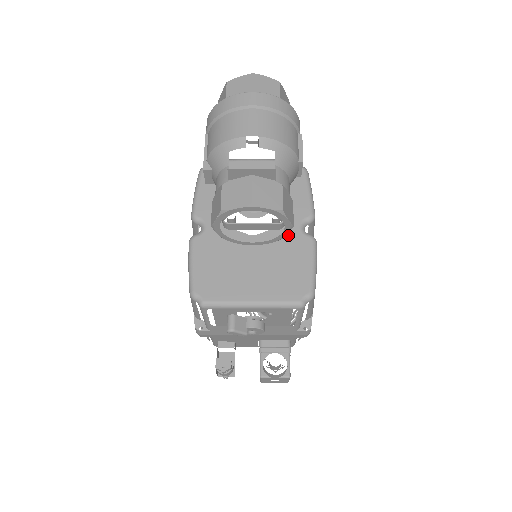
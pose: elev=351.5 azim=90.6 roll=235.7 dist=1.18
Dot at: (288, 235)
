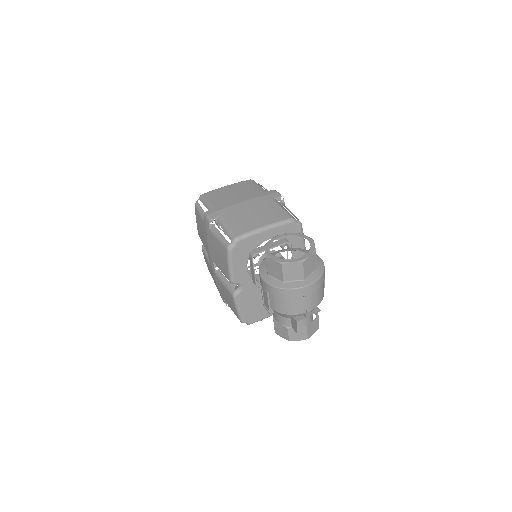
Dot at: occluded
